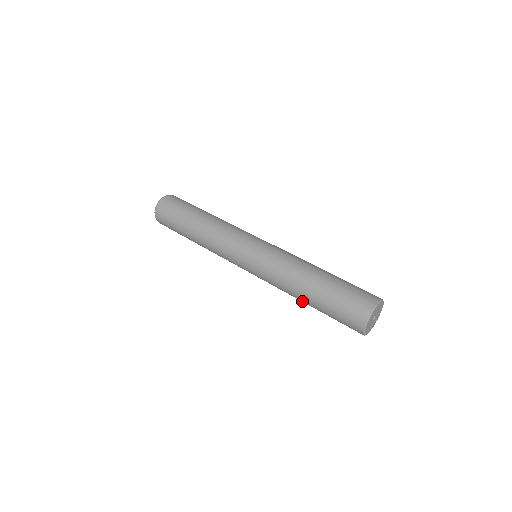
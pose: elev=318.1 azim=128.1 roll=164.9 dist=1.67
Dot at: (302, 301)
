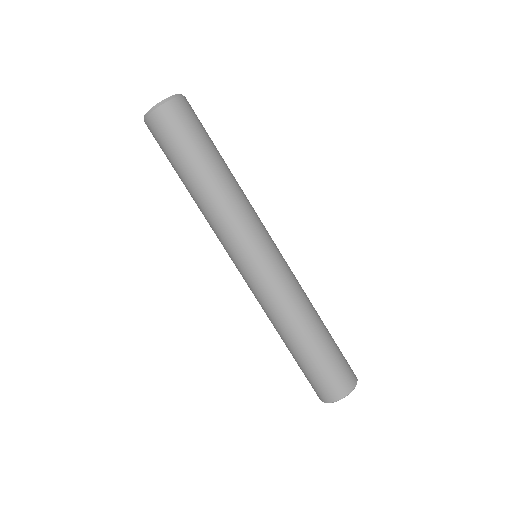
Dot at: (280, 336)
